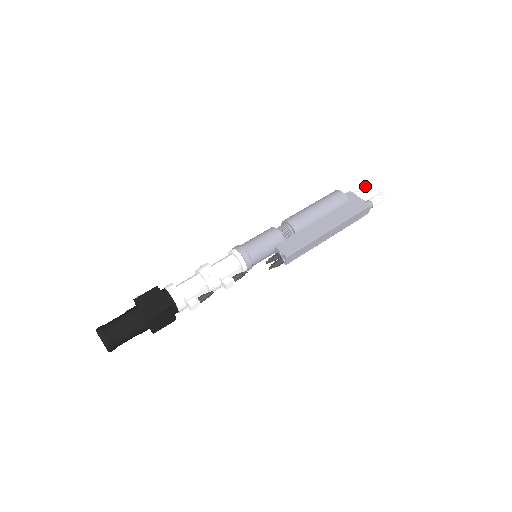
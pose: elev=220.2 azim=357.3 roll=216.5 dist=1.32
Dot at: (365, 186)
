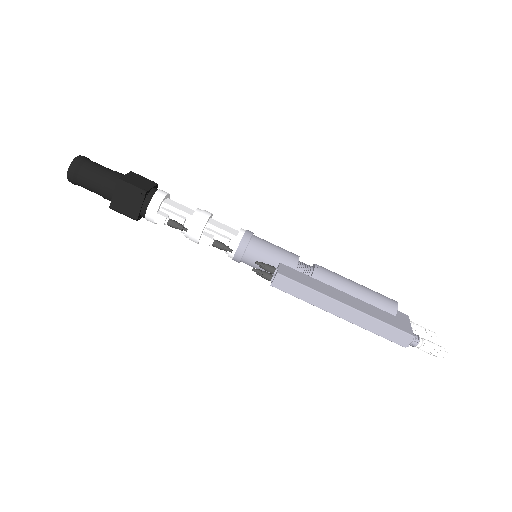
Dot at: occluded
